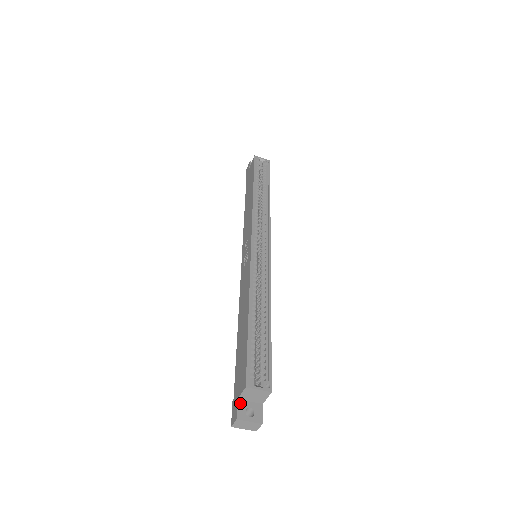
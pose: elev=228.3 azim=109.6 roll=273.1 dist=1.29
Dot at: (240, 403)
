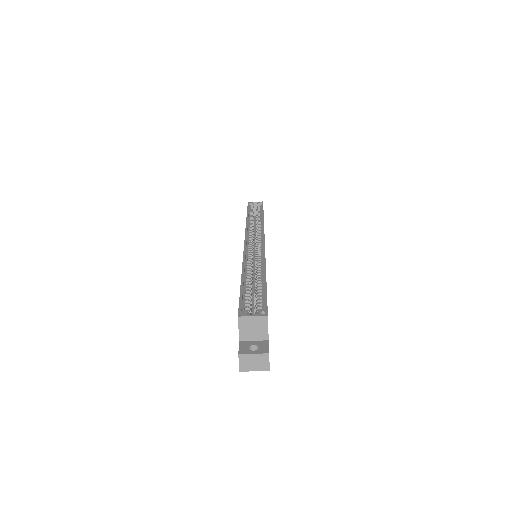
Dot at: (242, 343)
